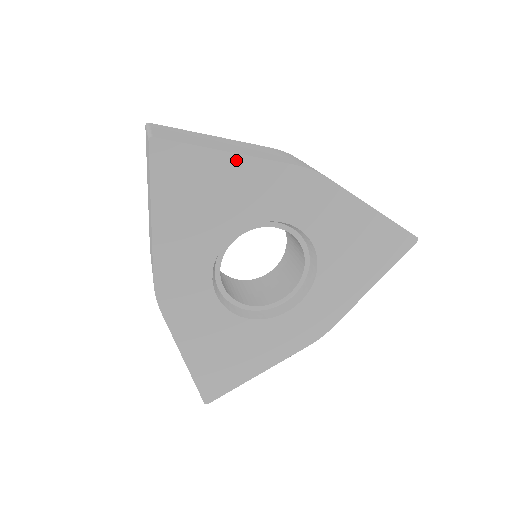
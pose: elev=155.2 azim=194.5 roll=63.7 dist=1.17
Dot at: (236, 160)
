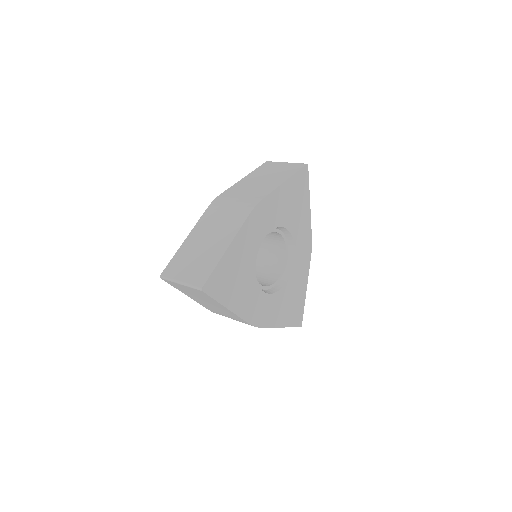
Dot at: (231, 247)
